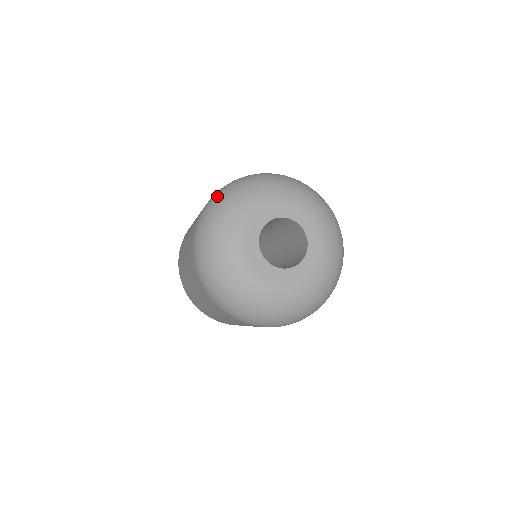
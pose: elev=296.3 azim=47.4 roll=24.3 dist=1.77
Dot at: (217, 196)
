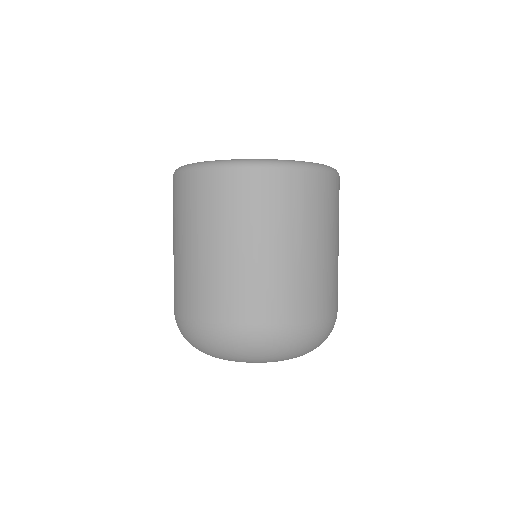
Dot at: (238, 344)
